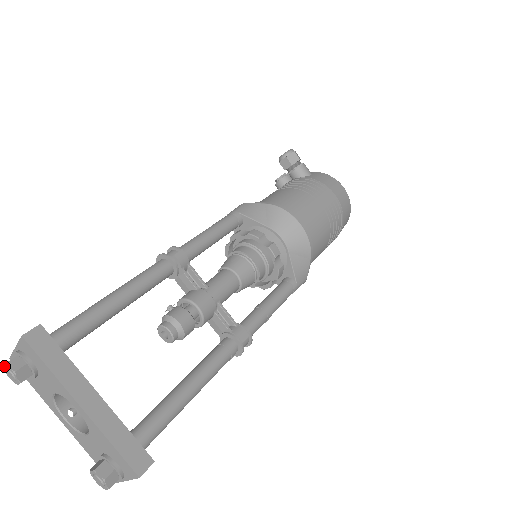
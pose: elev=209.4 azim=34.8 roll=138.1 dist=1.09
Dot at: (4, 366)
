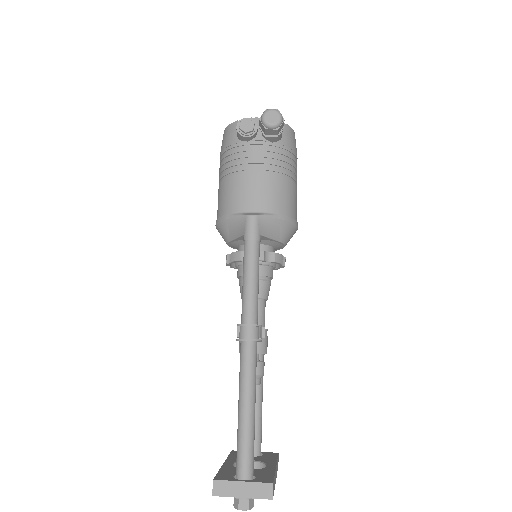
Dot at: (244, 510)
